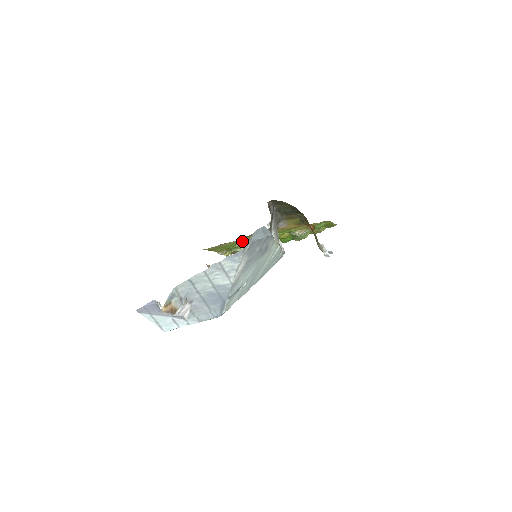
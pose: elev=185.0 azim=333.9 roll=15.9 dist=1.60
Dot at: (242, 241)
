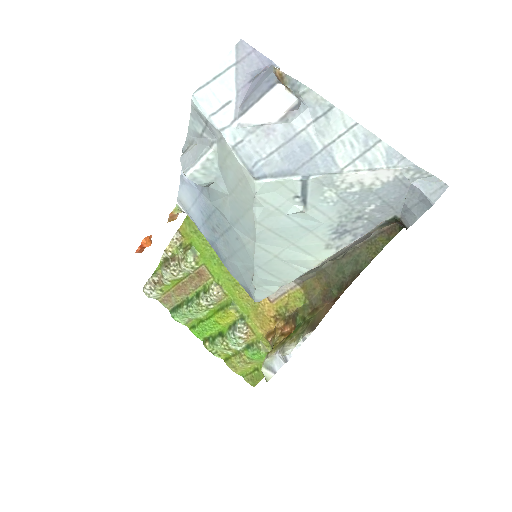
Dot at: occluded
